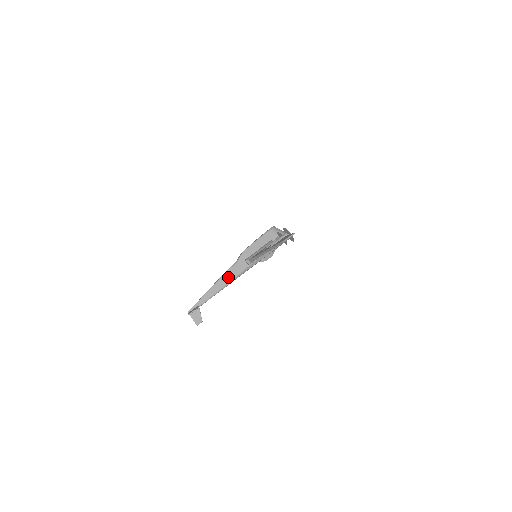
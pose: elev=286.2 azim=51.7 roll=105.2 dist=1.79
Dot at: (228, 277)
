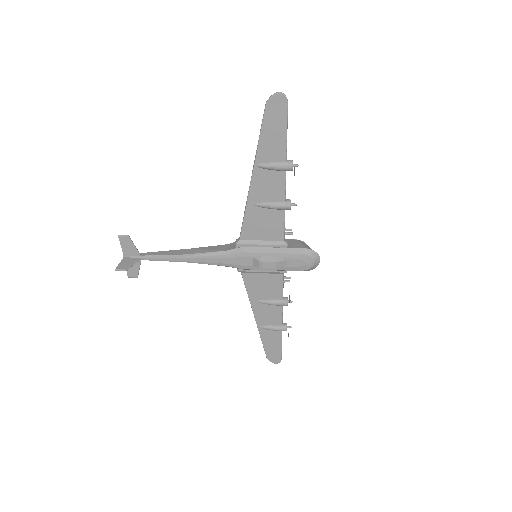
Dot at: (202, 249)
